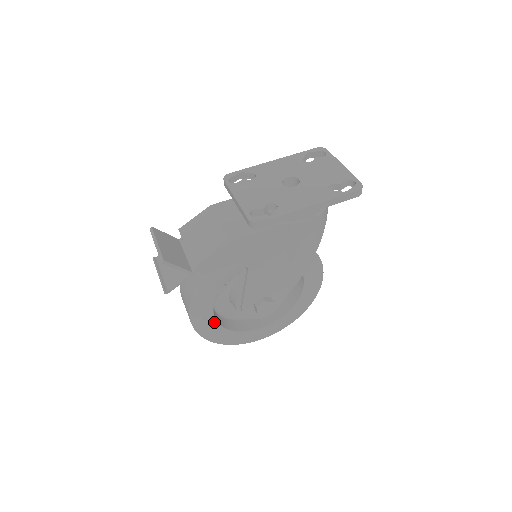
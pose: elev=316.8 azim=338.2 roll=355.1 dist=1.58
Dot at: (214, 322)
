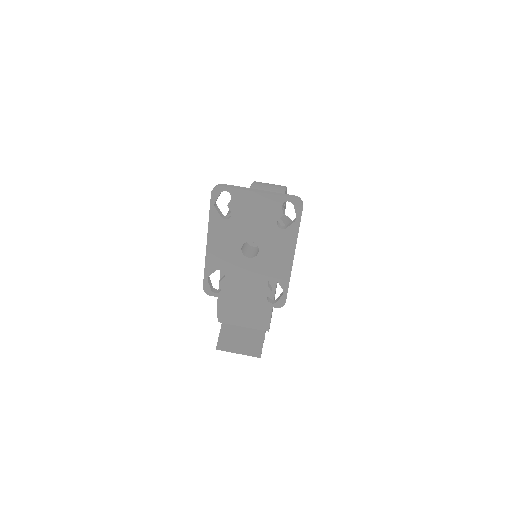
Dot at: occluded
